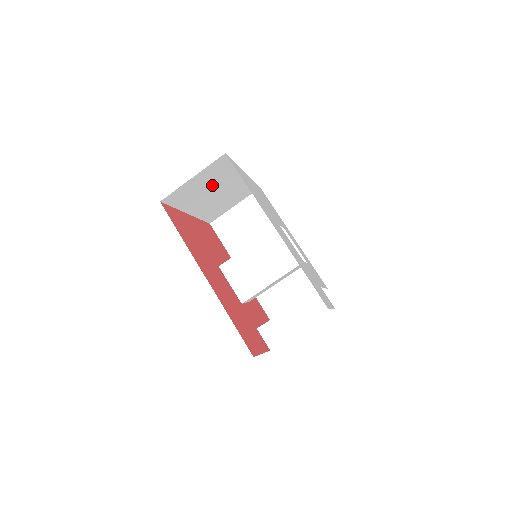
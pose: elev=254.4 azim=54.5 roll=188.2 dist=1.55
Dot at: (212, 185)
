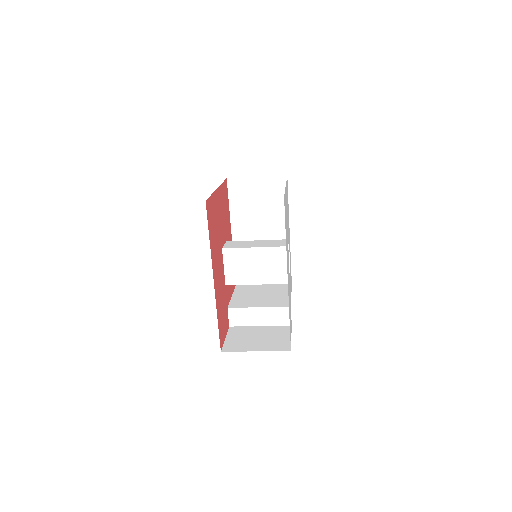
Dot at: occluded
